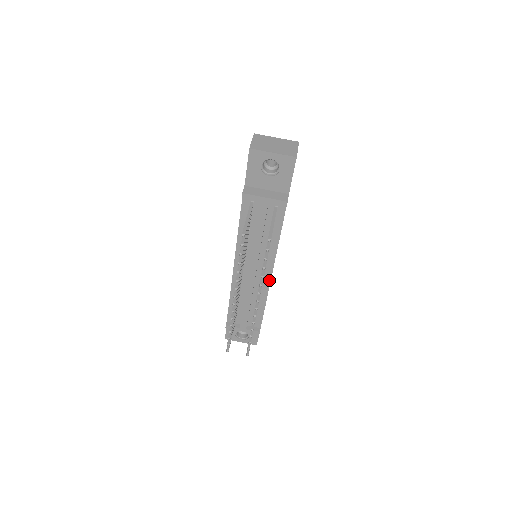
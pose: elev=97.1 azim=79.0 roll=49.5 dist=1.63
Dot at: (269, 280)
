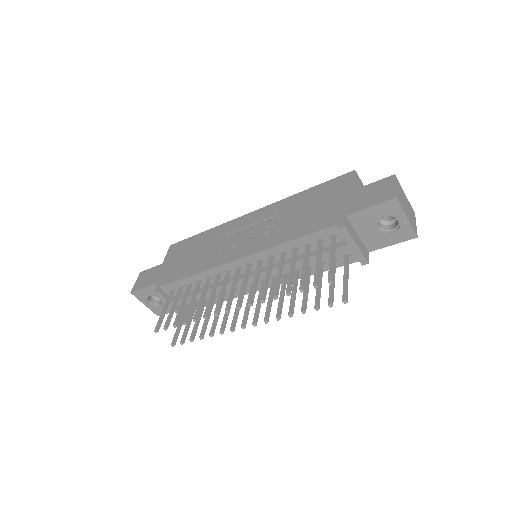
Dot at: occluded
